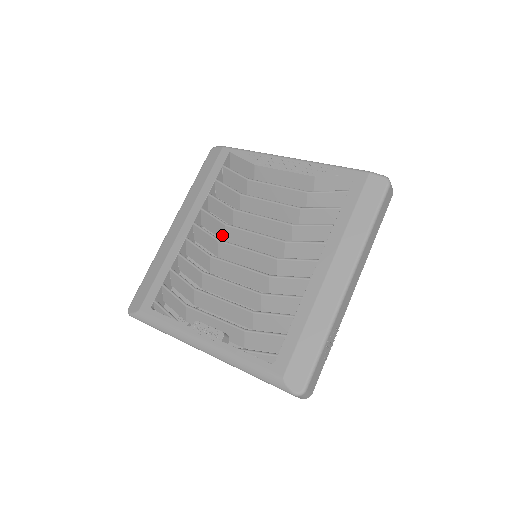
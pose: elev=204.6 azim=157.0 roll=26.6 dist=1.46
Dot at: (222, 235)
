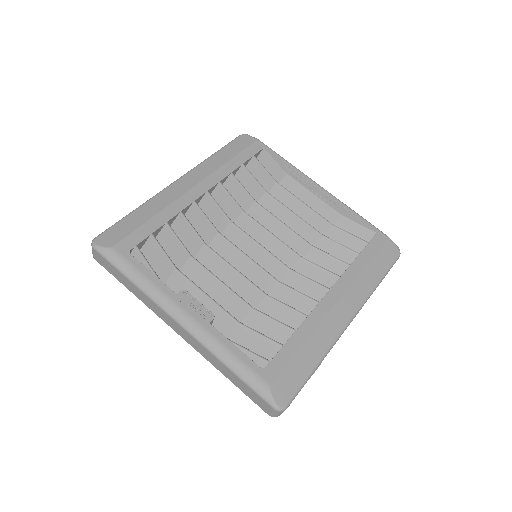
Dot at: (231, 219)
